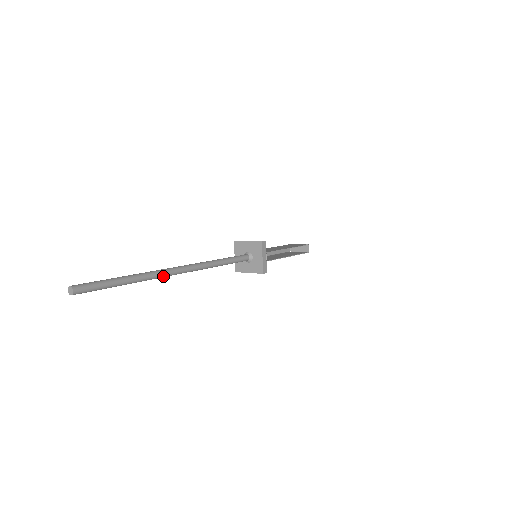
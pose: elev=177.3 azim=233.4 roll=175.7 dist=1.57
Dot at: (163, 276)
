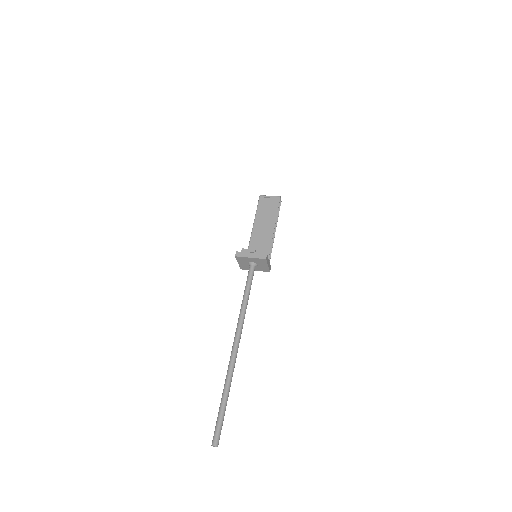
Dot at: (234, 365)
